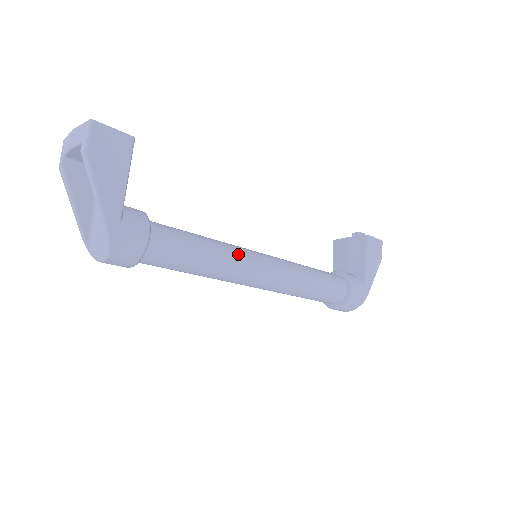
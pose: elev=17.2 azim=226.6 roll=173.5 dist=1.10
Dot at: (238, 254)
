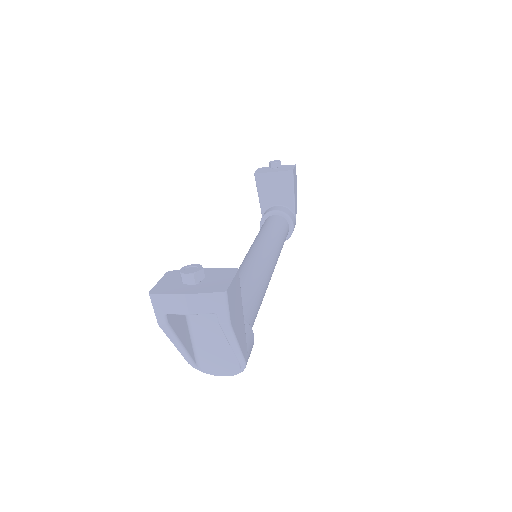
Dot at: (266, 277)
